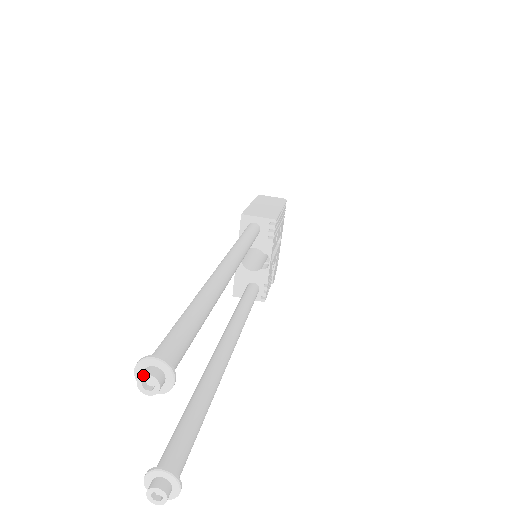
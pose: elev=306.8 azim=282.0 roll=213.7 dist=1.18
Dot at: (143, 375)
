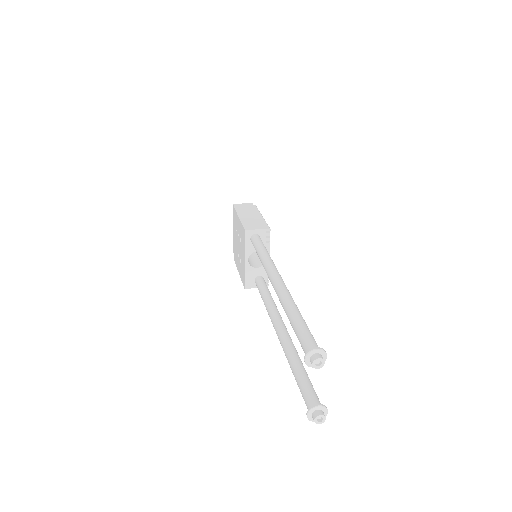
Dot at: (316, 359)
